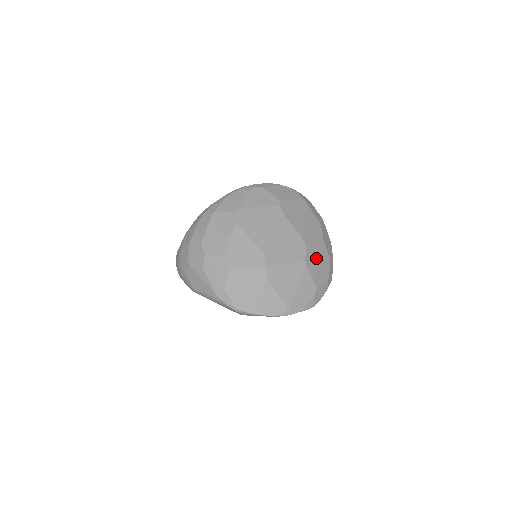
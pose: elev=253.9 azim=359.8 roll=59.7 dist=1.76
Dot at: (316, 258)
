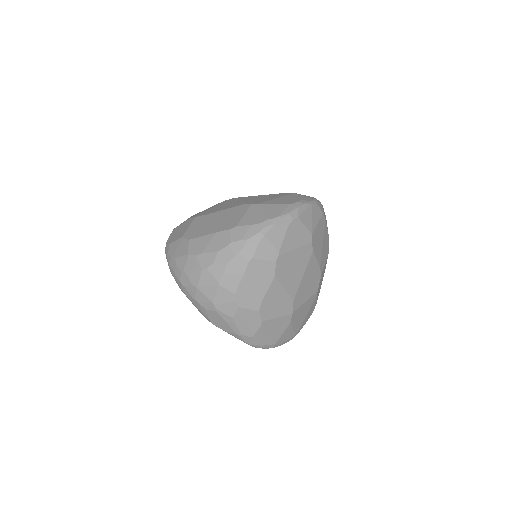
Dot at: occluded
